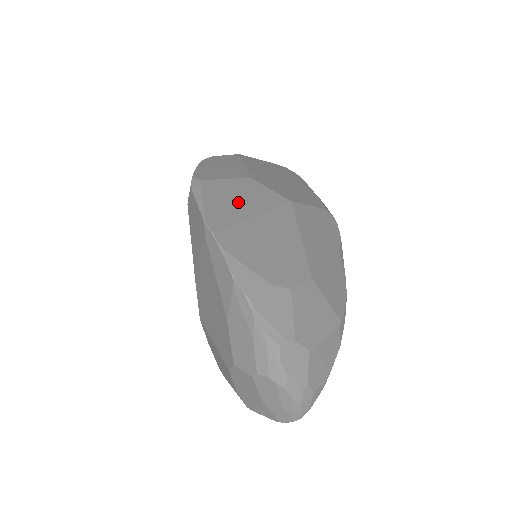
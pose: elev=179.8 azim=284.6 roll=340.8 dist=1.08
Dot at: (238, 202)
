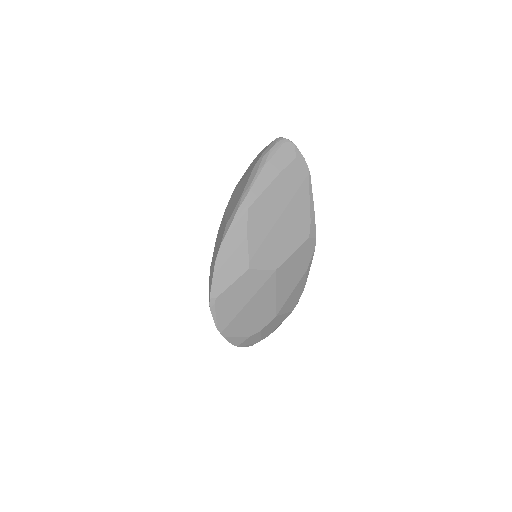
Dot at: (237, 300)
